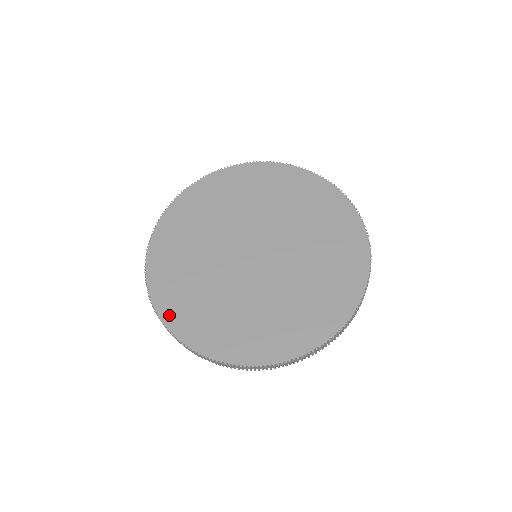
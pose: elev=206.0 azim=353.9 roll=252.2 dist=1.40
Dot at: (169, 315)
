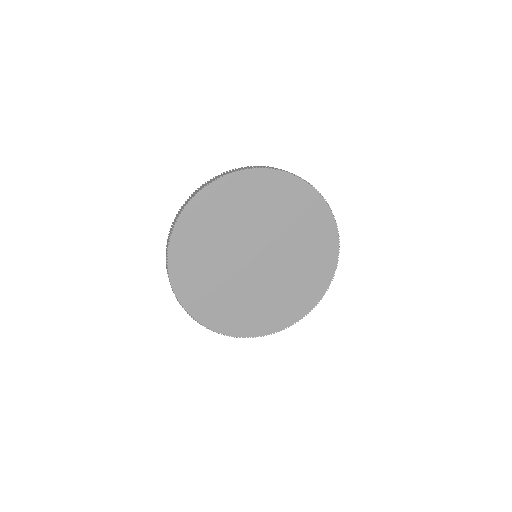
Dot at: (178, 282)
